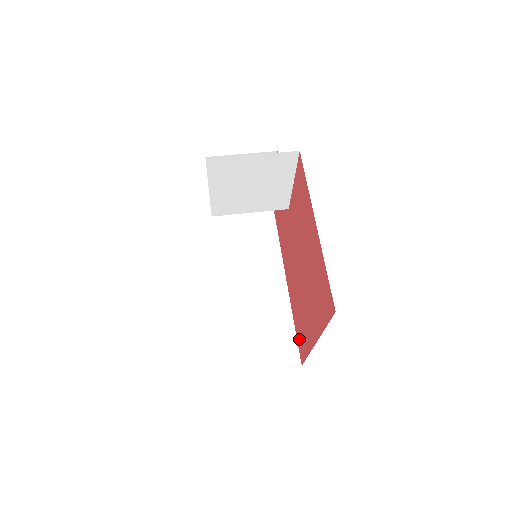
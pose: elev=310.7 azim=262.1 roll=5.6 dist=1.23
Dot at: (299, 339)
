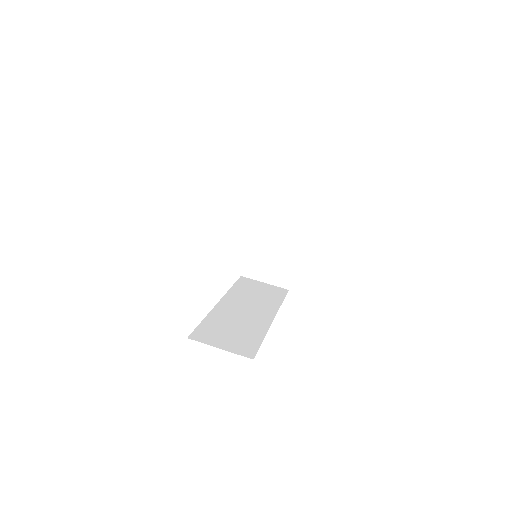
Dot at: occluded
